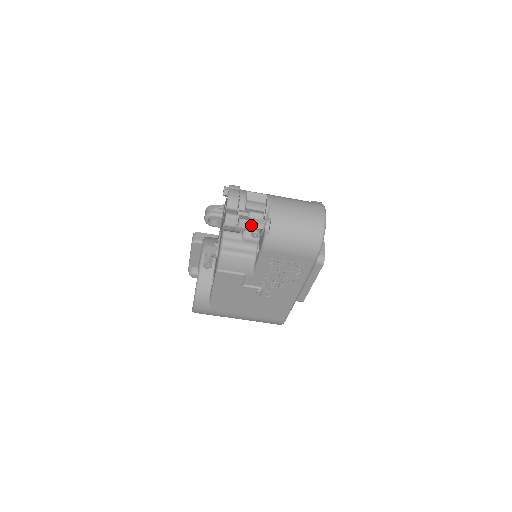
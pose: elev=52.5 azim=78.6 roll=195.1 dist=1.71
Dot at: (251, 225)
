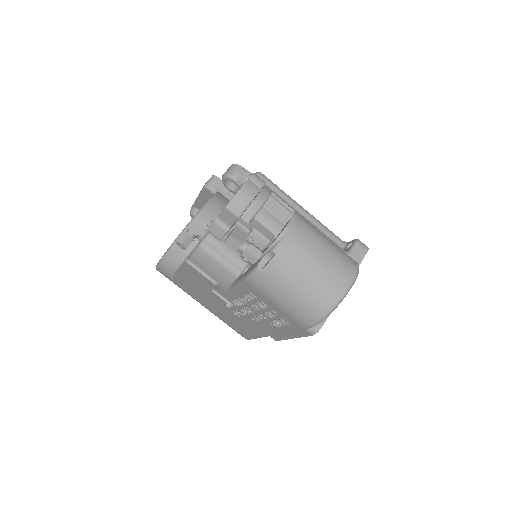
Dot at: (242, 250)
